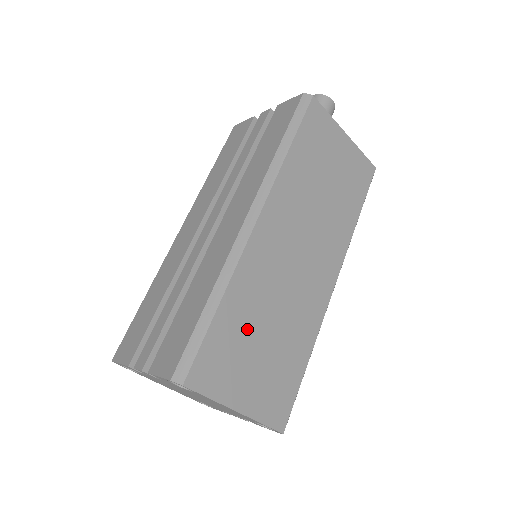
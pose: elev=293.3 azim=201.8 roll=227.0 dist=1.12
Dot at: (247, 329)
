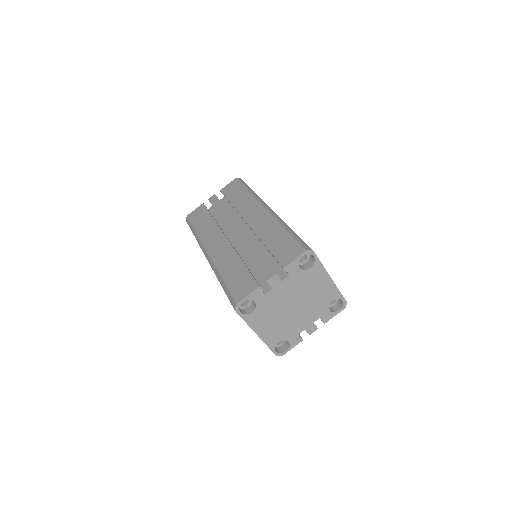
Dot at: occluded
